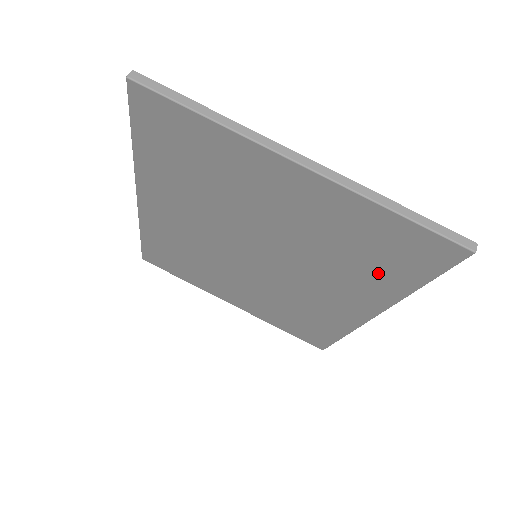
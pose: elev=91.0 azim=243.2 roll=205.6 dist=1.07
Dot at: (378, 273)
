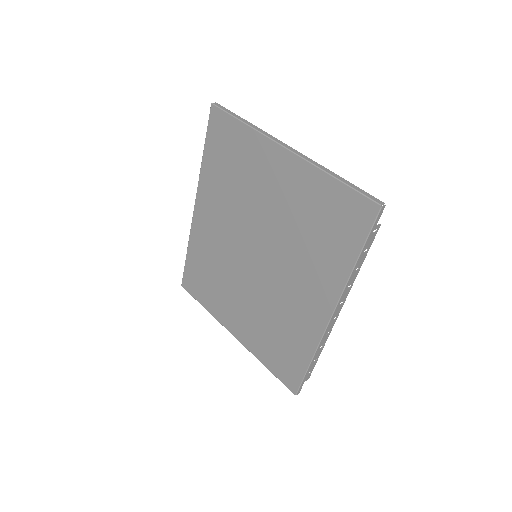
Dot at: (330, 250)
